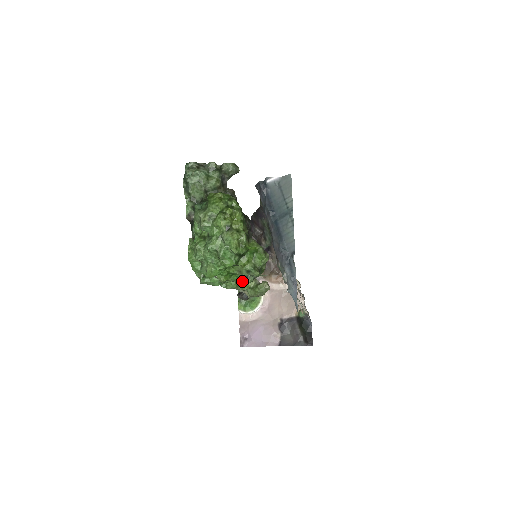
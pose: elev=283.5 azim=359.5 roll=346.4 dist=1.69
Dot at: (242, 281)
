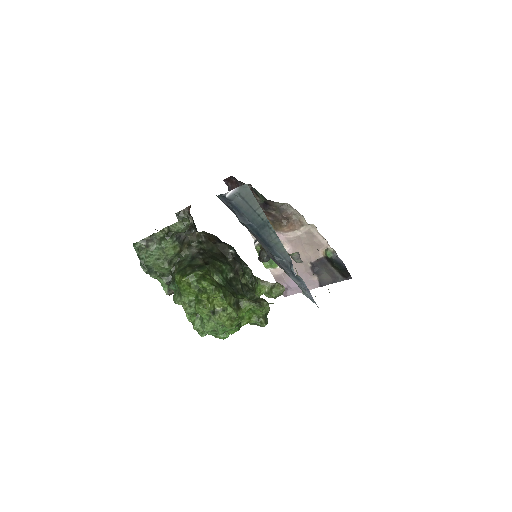
Dot at: occluded
